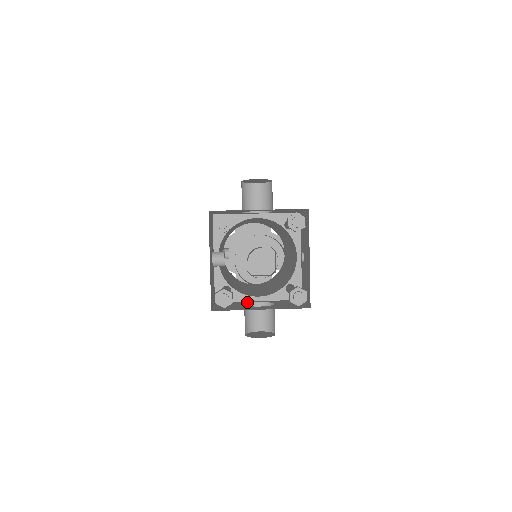
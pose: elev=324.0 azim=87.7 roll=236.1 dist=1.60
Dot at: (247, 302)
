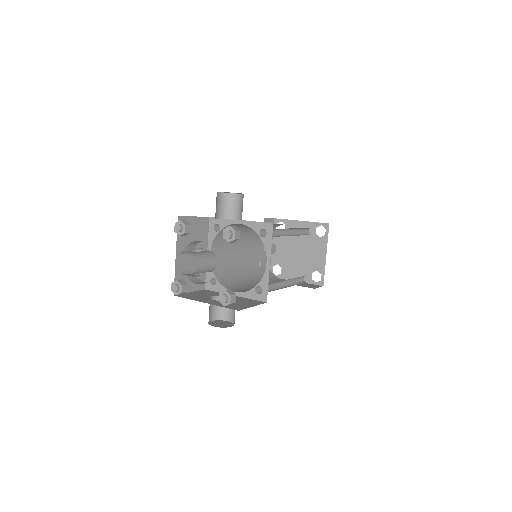
Dot at: occluded
